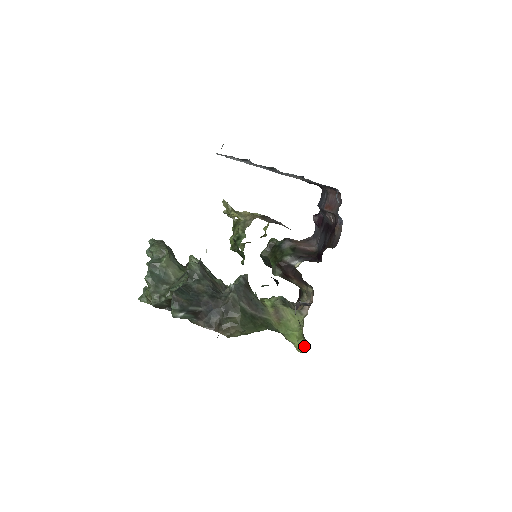
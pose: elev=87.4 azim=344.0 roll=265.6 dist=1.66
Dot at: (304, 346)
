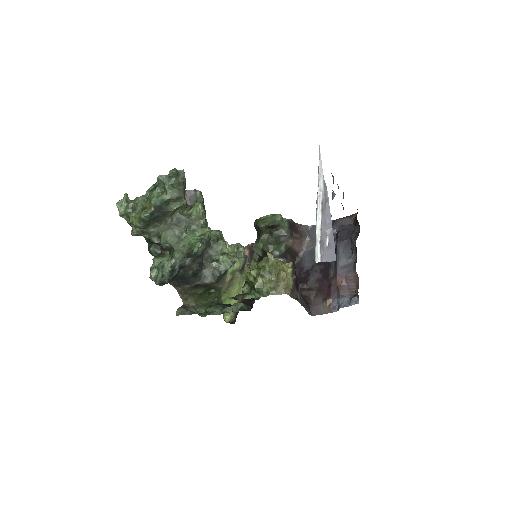
Dot at: (230, 316)
